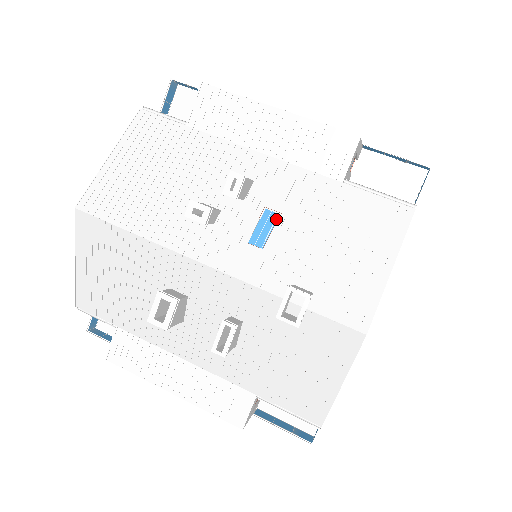
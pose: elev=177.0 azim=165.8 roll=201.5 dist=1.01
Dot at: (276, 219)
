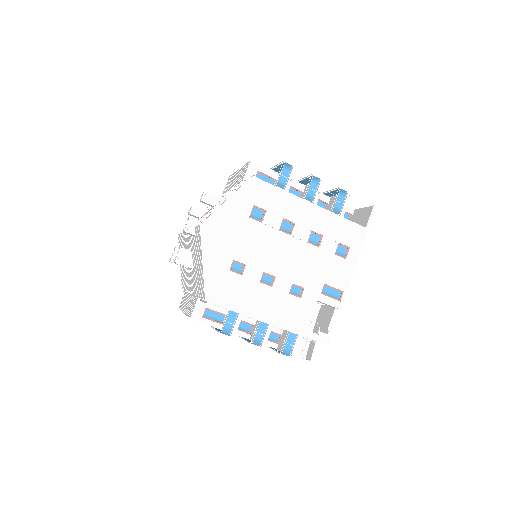
Dot at: occluded
